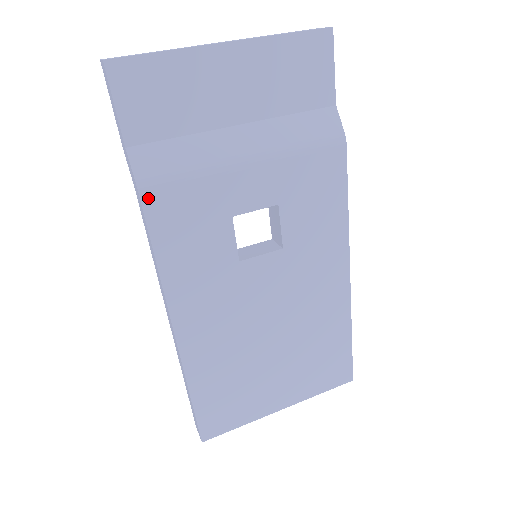
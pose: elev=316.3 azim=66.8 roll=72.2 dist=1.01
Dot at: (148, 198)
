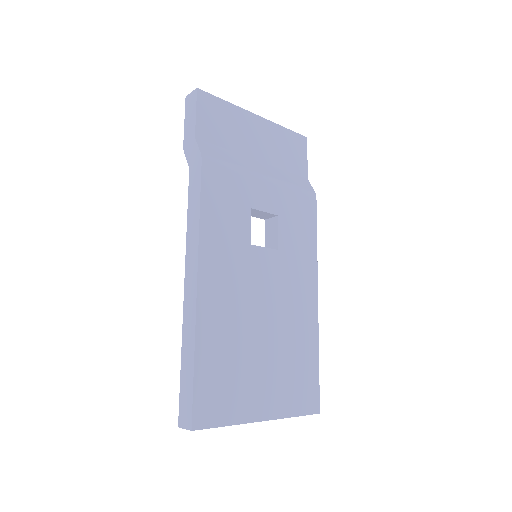
Dot at: (206, 167)
